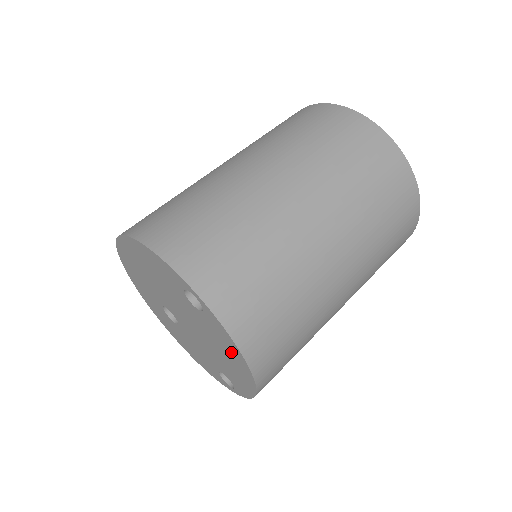
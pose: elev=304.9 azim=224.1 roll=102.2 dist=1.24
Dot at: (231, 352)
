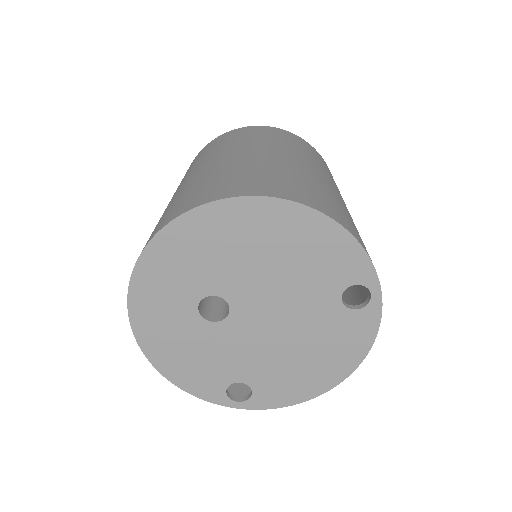
Dot at: (341, 354)
